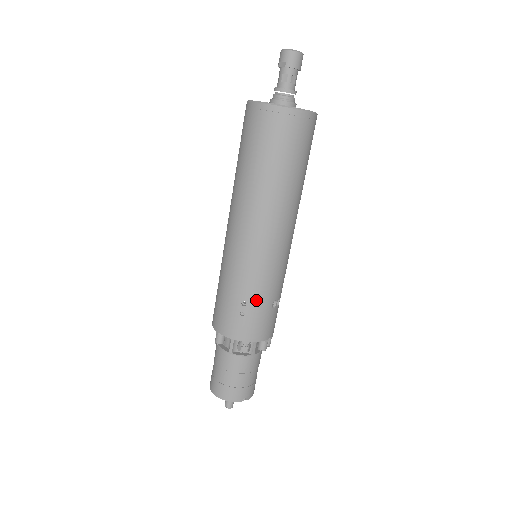
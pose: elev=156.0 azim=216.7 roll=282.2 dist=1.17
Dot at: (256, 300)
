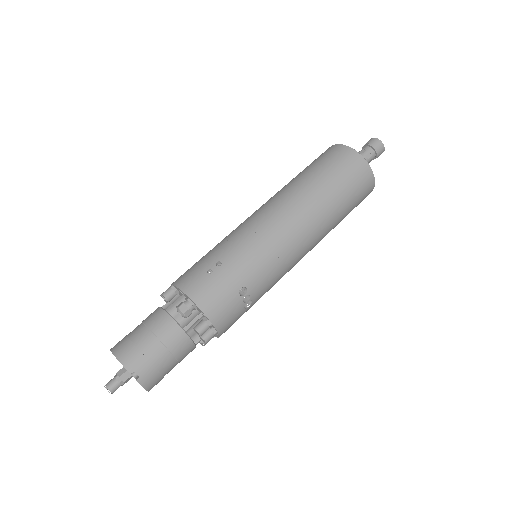
Dot at: (232, 267)
